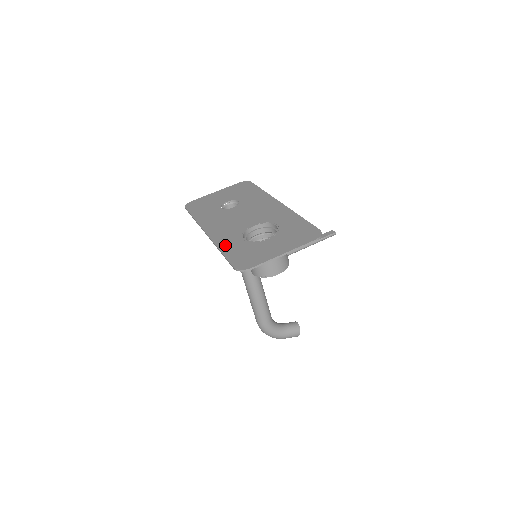
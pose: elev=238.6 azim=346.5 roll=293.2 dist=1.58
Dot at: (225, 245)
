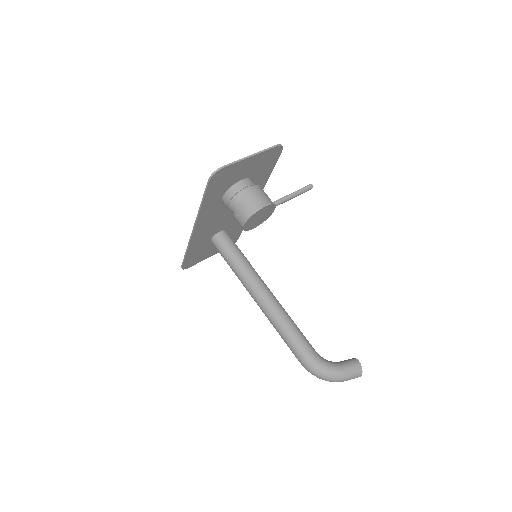
Dot at: (205, 204)
